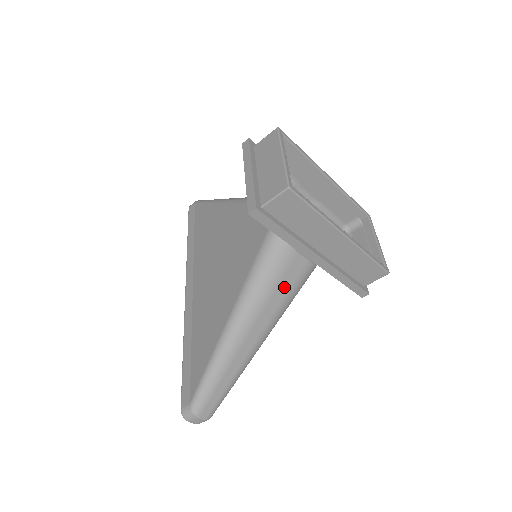
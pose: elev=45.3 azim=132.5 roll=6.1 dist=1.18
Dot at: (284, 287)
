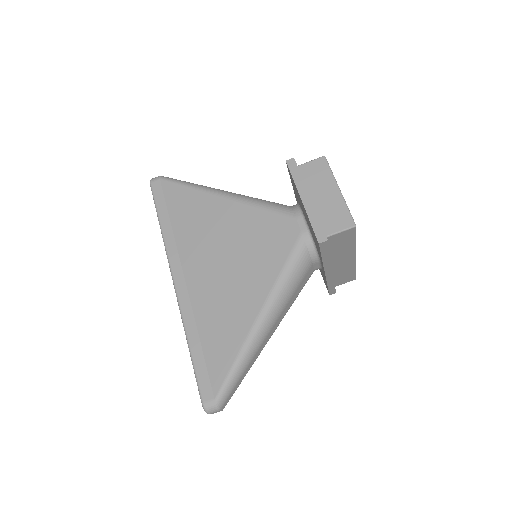
Dot at: (297, 293)
